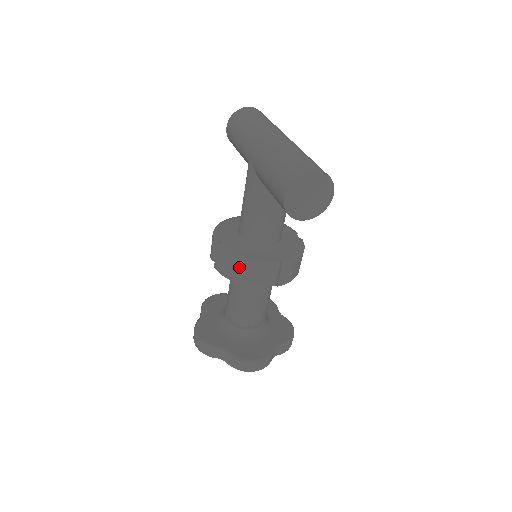
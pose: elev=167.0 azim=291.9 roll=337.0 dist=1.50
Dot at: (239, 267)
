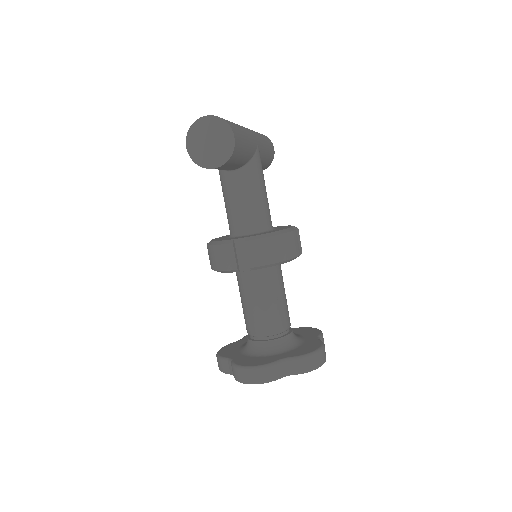
Dot at: (212, 251)
